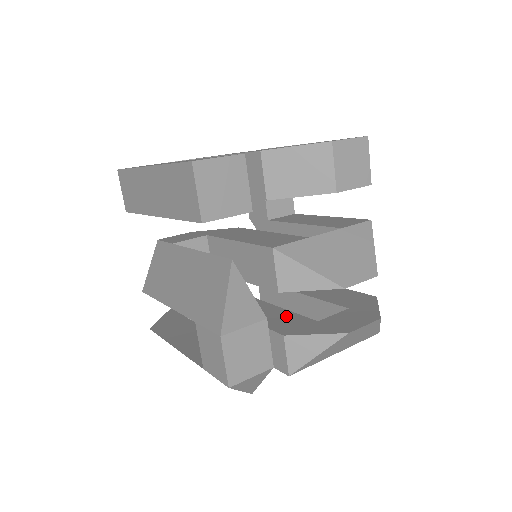
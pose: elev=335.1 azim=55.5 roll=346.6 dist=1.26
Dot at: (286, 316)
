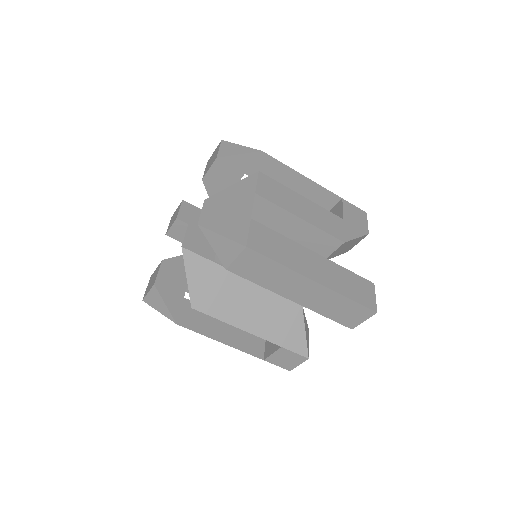
Dot at: occluded
